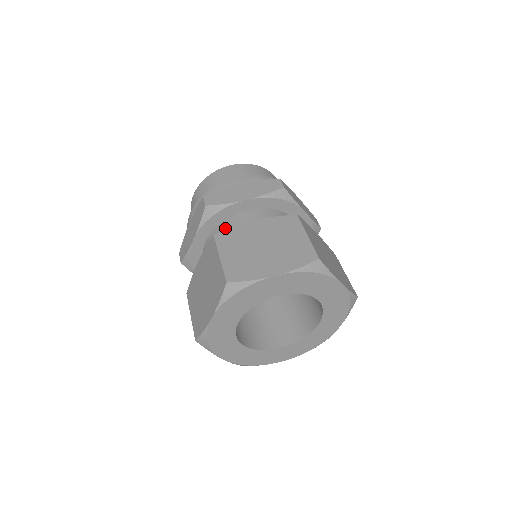
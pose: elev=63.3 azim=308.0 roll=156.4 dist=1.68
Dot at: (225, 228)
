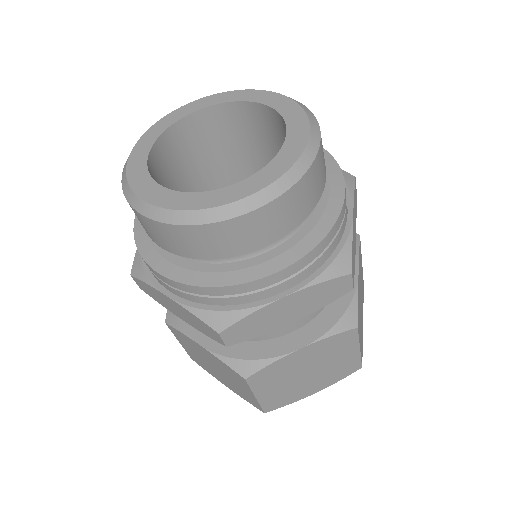
Dot at: occluded
